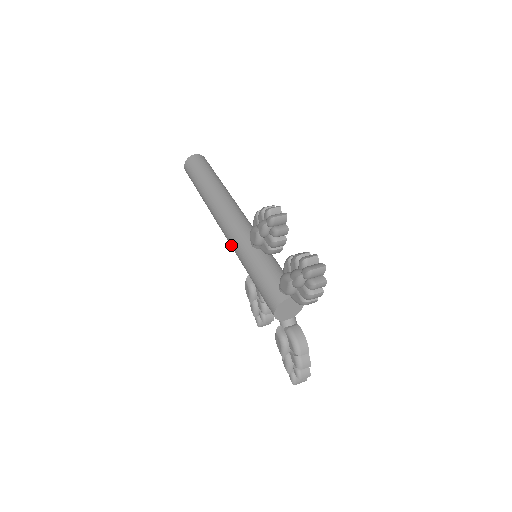
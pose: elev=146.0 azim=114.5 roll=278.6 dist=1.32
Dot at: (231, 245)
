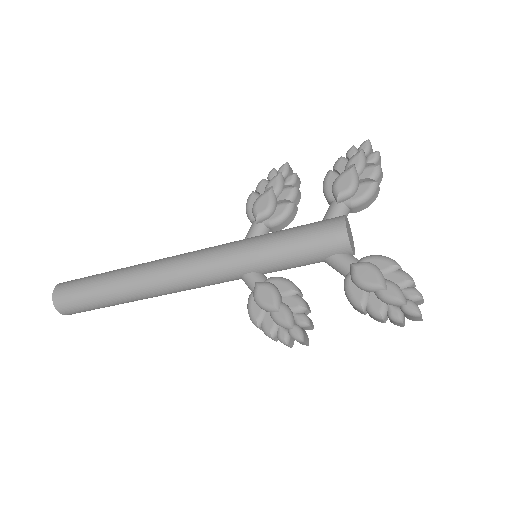
Dot at: (216, 259)
